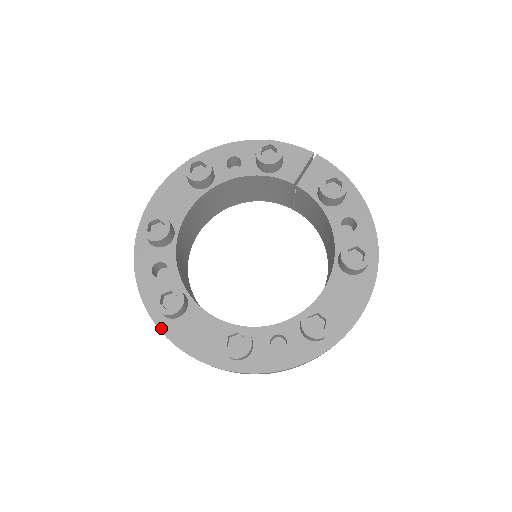
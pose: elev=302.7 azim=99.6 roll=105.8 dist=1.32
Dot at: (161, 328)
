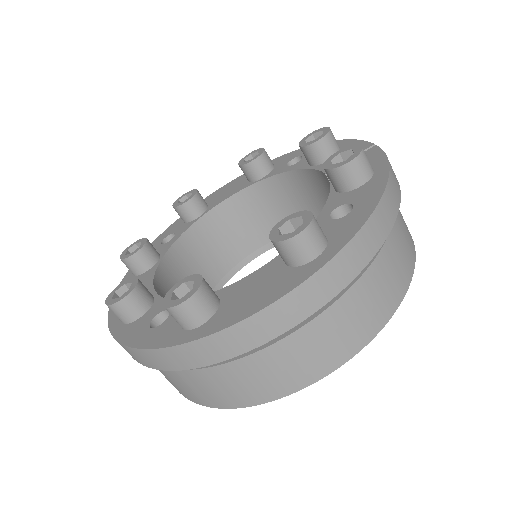
Dot at: (123, 281)
